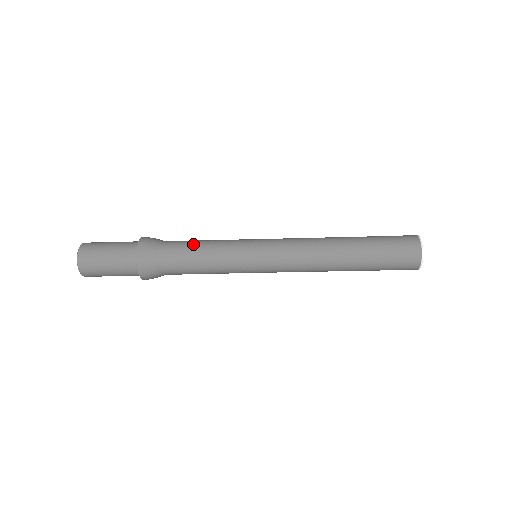
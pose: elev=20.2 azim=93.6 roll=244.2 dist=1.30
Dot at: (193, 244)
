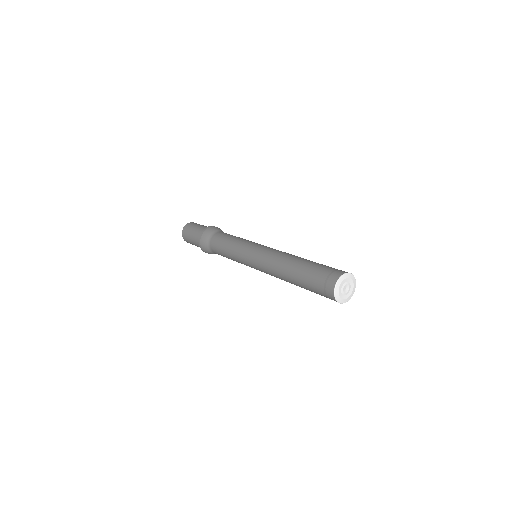
Dot at: (225, 238)
